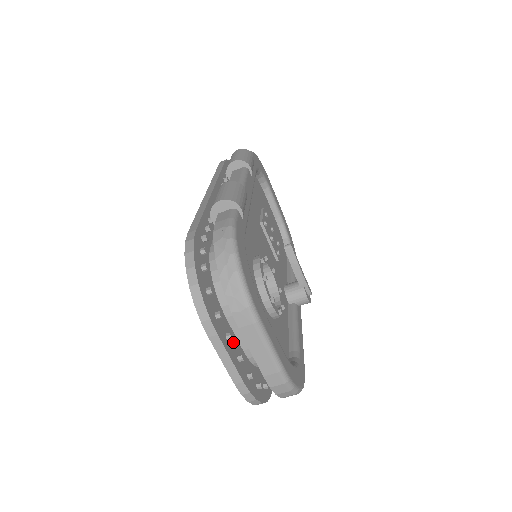
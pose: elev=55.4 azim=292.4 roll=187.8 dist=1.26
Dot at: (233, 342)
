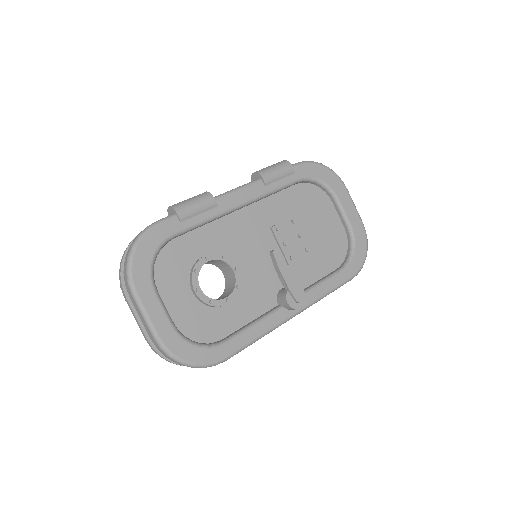
Dot at: occluded
